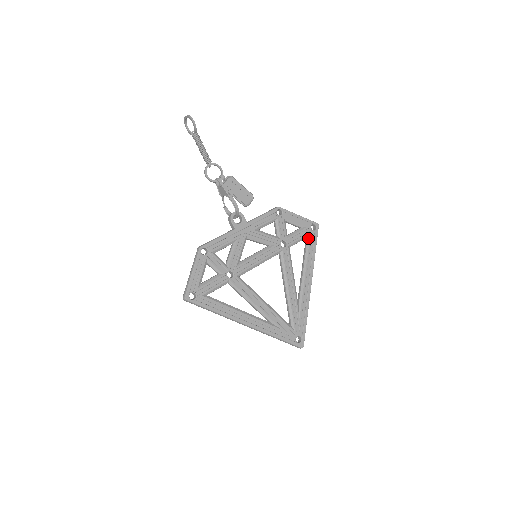
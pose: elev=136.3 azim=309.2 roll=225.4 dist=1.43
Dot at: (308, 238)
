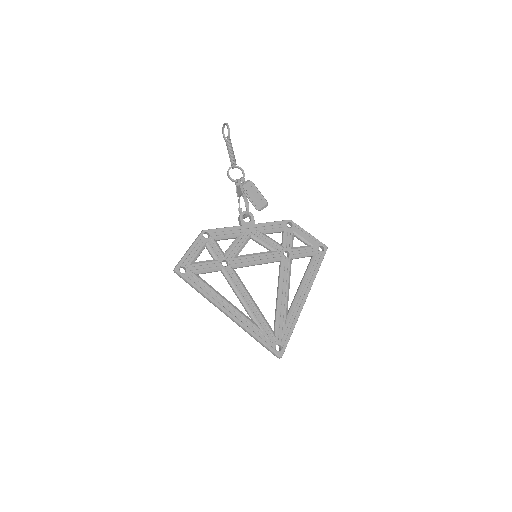
Dot at: (313, 256)
